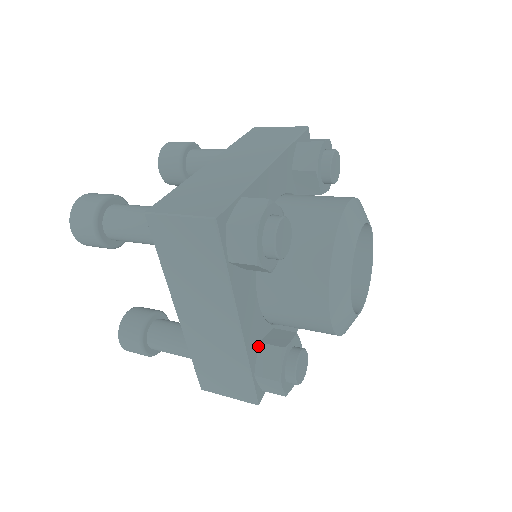
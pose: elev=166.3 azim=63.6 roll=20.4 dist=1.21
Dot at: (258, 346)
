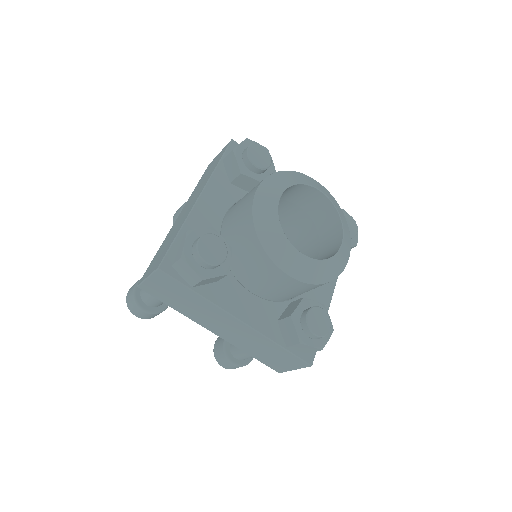
Dot at: occluded
